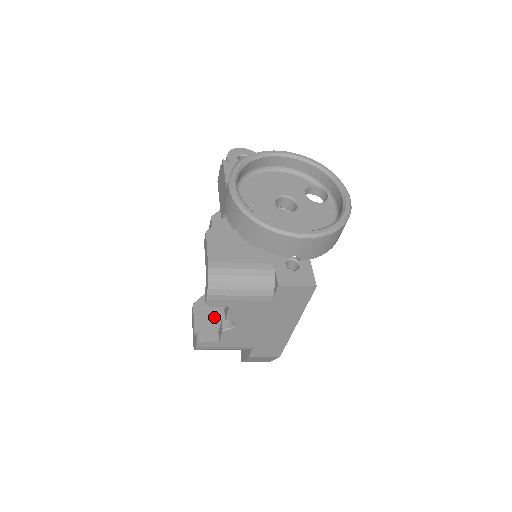
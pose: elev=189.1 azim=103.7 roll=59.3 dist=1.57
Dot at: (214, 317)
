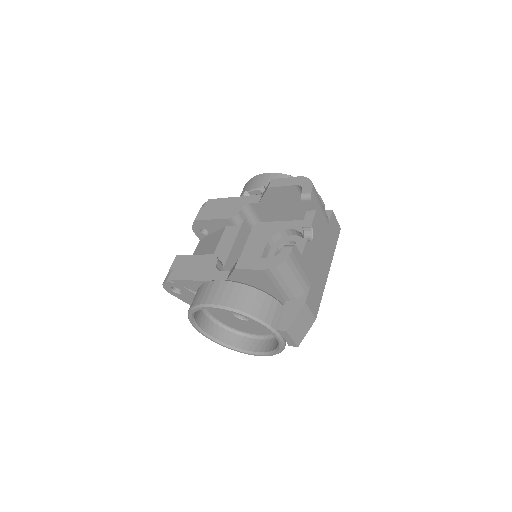
Dot at: occluded
